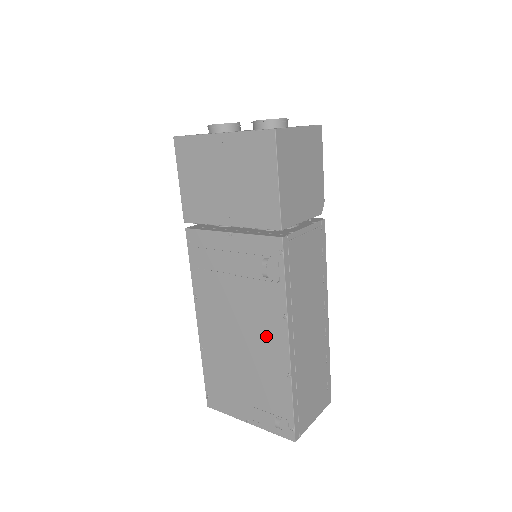
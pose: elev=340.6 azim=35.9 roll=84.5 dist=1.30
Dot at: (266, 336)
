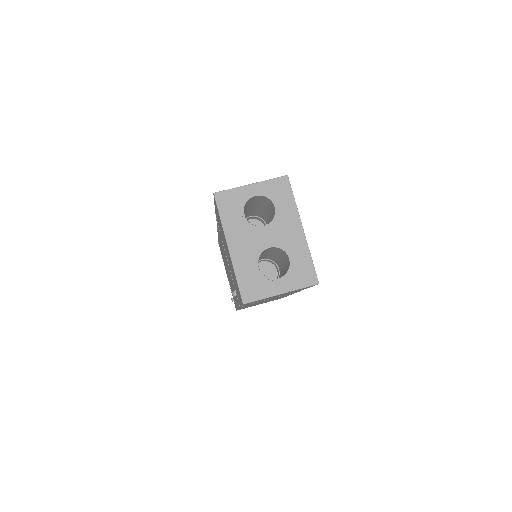
Dot at: (233, 291)
